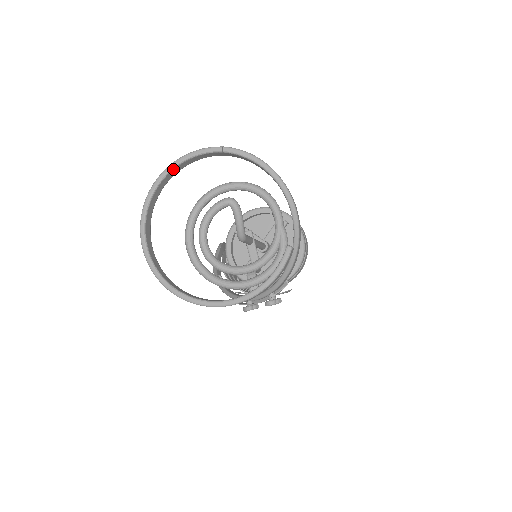
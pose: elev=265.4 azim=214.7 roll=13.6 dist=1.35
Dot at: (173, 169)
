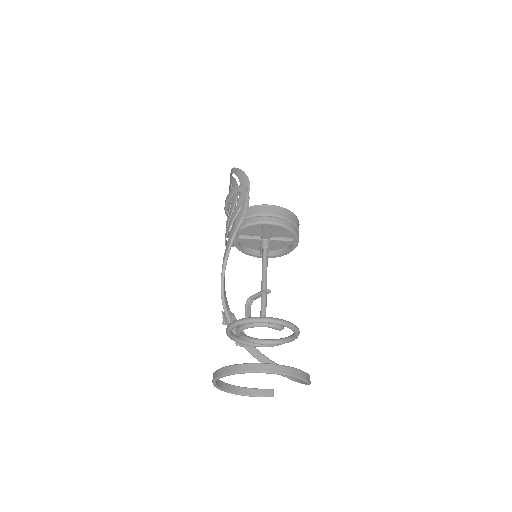
Dot at: (279, 374)
